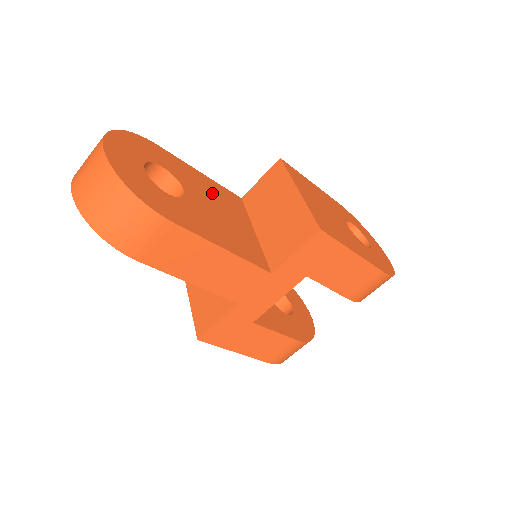
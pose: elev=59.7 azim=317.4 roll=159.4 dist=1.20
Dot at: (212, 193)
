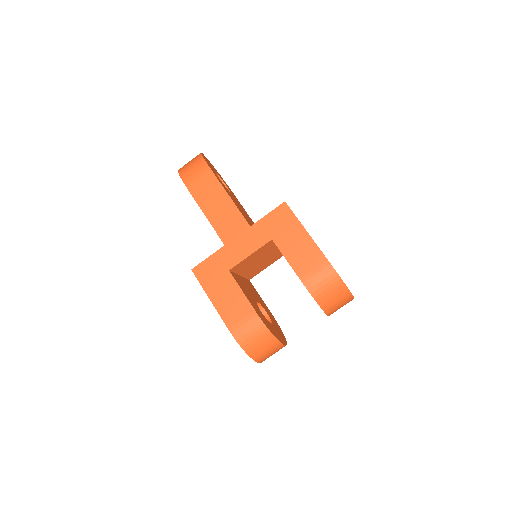
Dot at: (247, 215)
